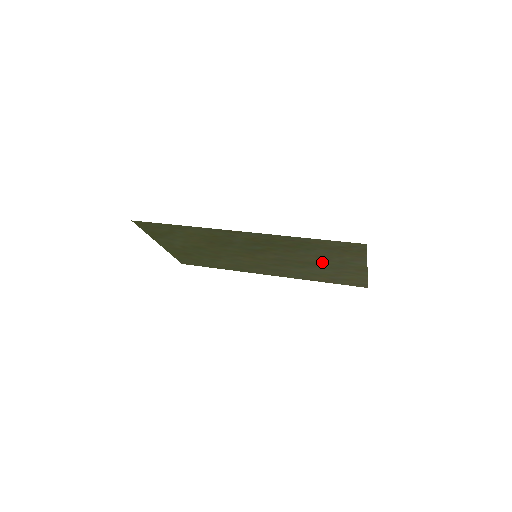
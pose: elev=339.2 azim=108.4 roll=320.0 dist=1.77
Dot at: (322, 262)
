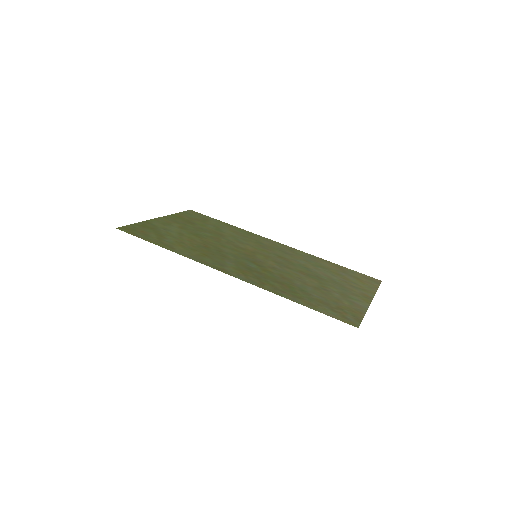
Dot at: (324, 284)
